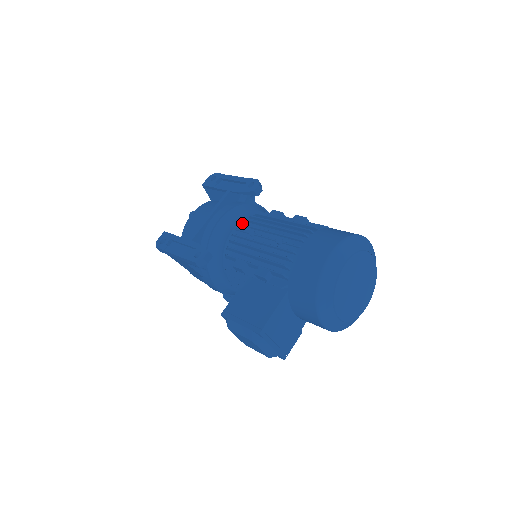
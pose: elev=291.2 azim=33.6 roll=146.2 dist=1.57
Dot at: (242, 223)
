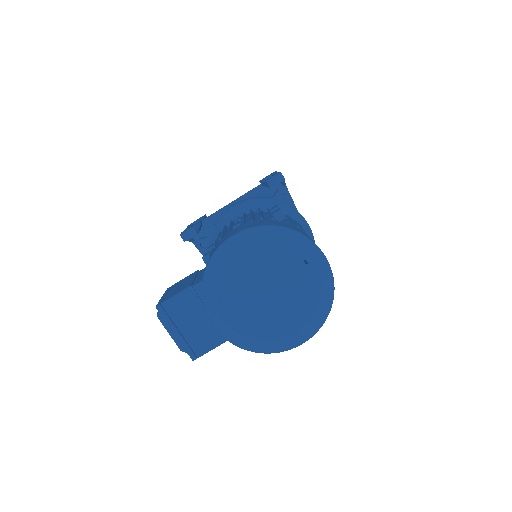
Dot at: (248, 214)
